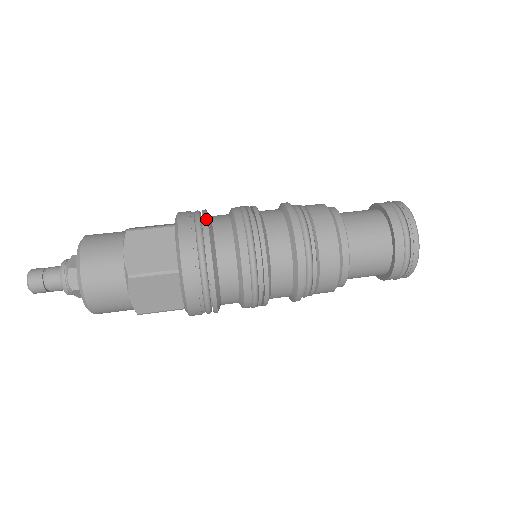
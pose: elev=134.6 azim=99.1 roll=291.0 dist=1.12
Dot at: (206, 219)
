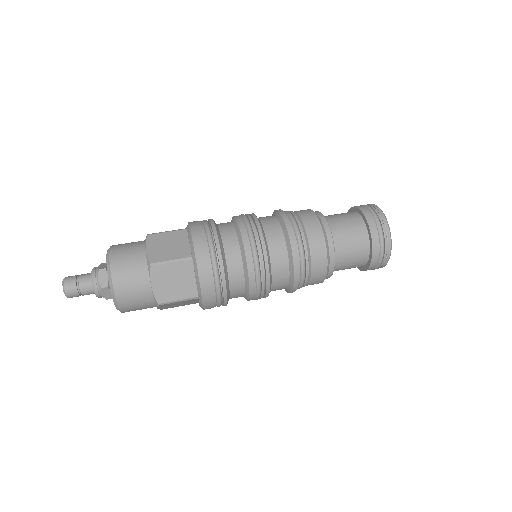
Dot at: (221, 256)
